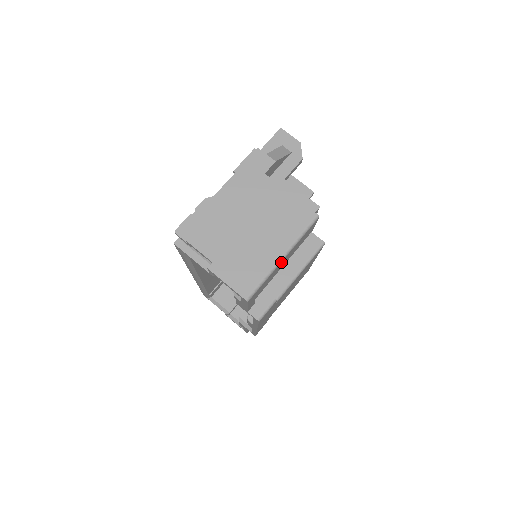
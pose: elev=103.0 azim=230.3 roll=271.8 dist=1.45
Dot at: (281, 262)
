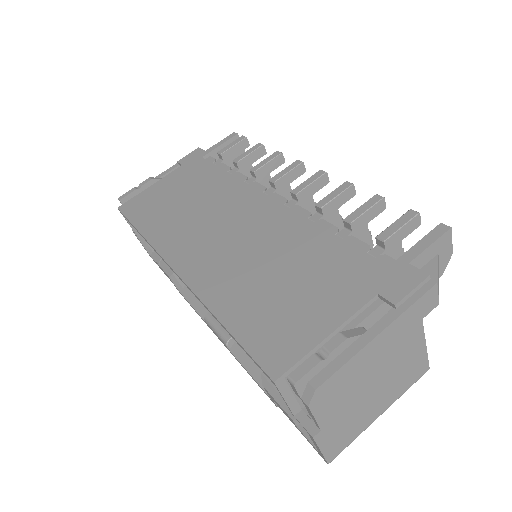
Dot at: occluded
